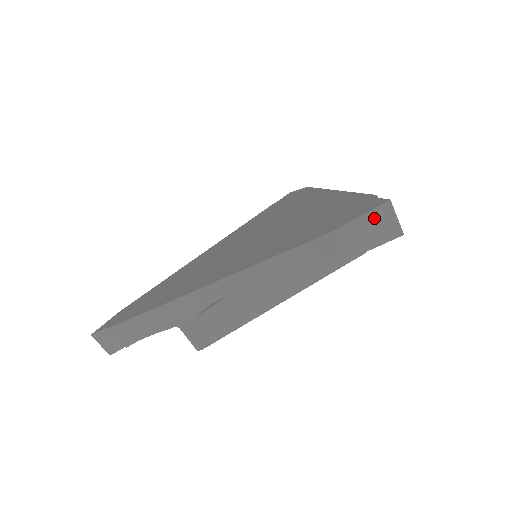
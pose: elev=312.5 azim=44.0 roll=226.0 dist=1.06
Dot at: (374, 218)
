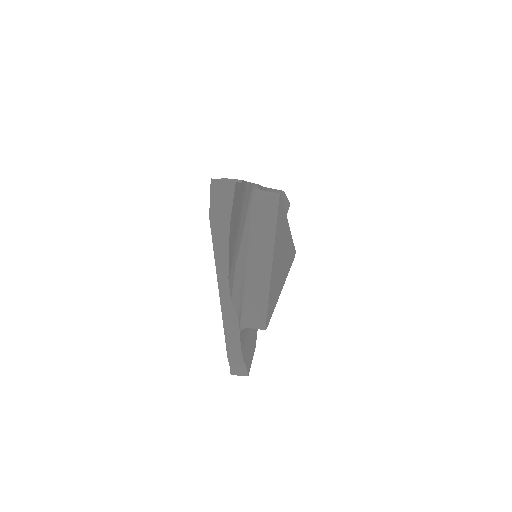
Dot at: (216, 192)
